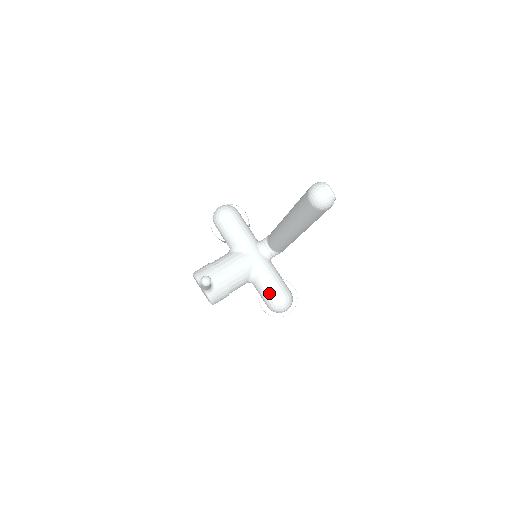
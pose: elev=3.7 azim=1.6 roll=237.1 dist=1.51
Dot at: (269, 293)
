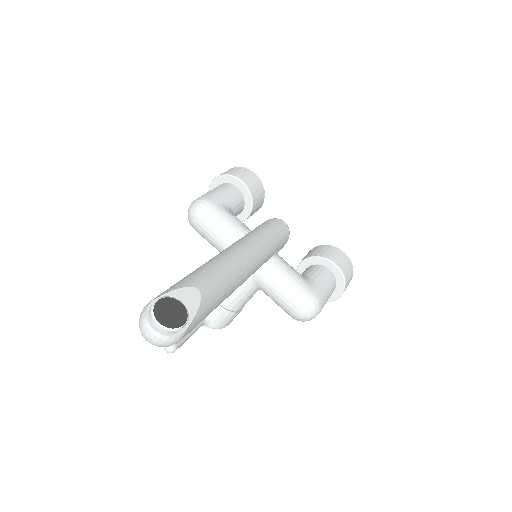
Dot at: (282, 306)
